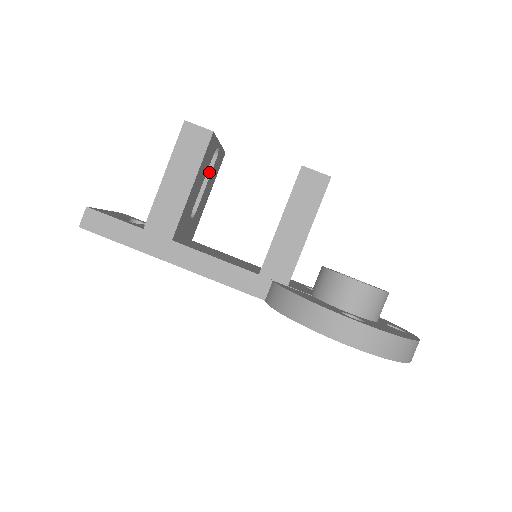
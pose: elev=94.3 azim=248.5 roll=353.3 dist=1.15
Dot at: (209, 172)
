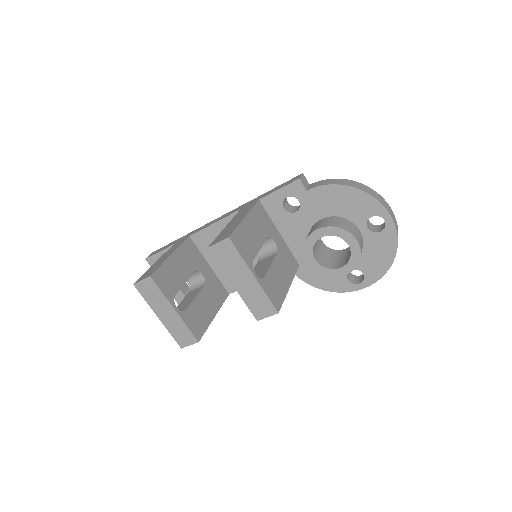
Dot at: occluded
